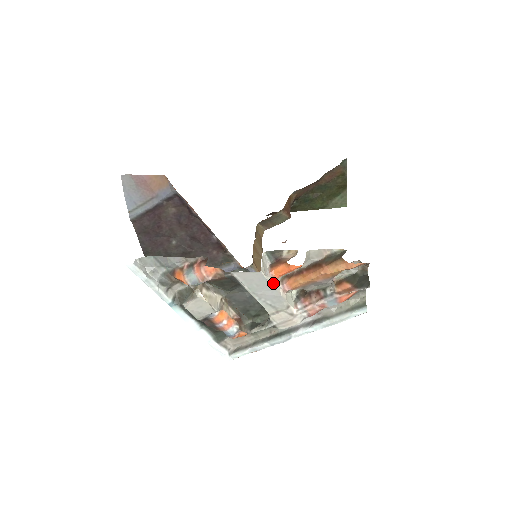
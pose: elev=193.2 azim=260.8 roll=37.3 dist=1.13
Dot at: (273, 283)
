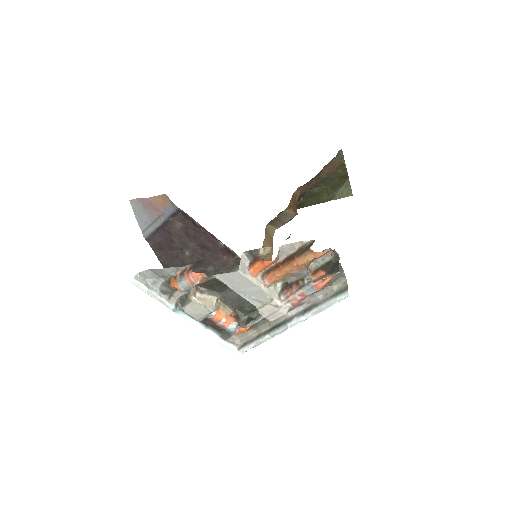
Dot at: (253, 280)
